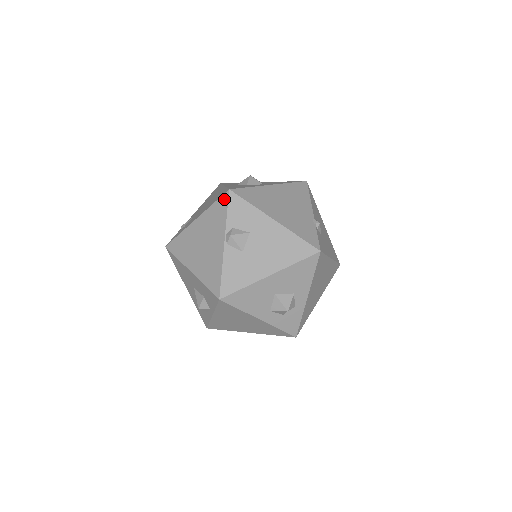
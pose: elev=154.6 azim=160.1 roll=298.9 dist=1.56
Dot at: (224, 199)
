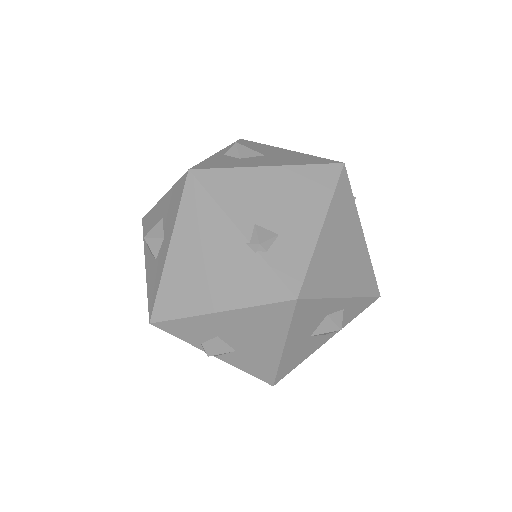
Dot at: (160, 328)
